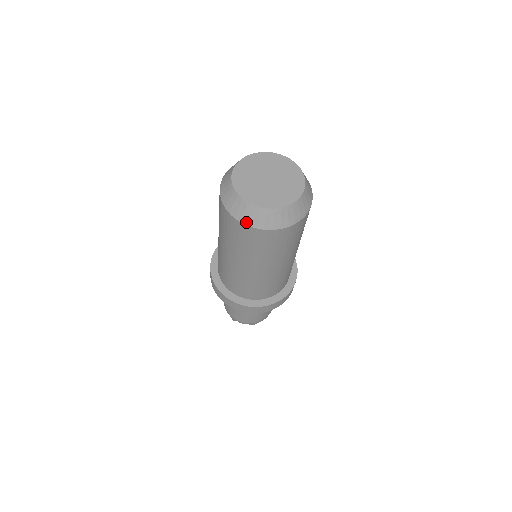
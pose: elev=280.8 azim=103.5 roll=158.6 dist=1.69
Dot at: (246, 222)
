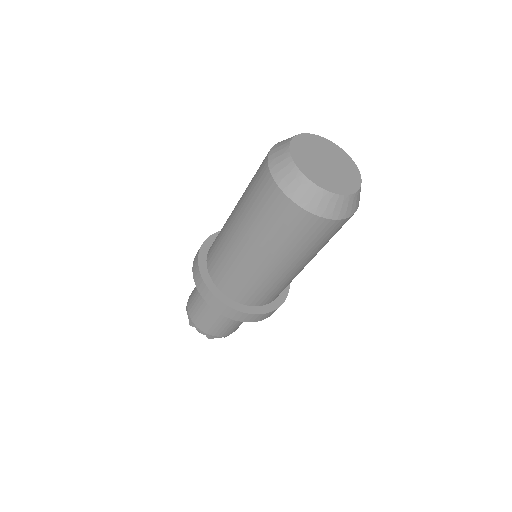
Dot at: (289, 193)
